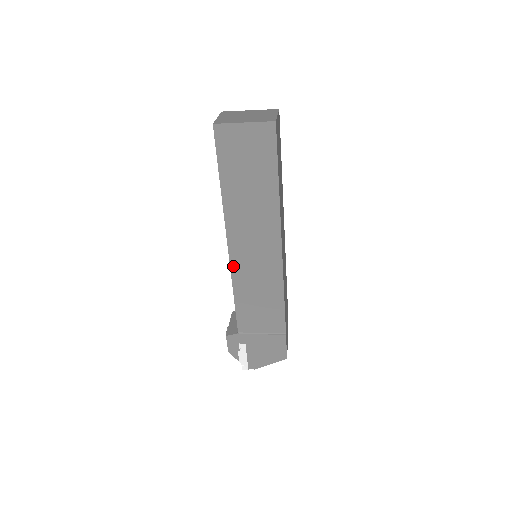
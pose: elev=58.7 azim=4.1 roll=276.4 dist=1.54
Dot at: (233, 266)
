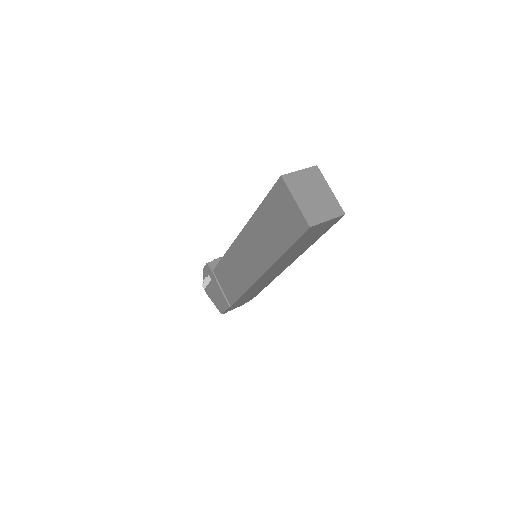
Dot at: (234, 245)
